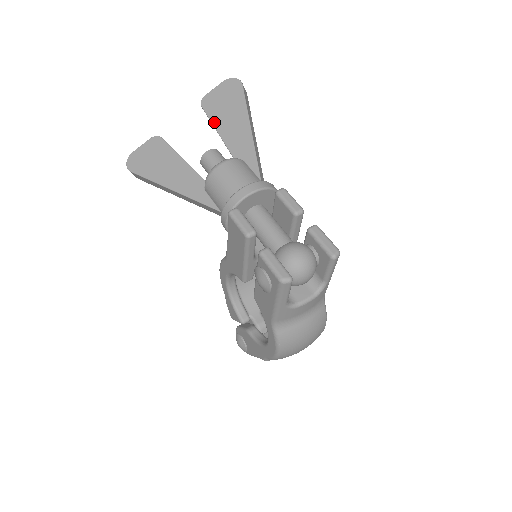
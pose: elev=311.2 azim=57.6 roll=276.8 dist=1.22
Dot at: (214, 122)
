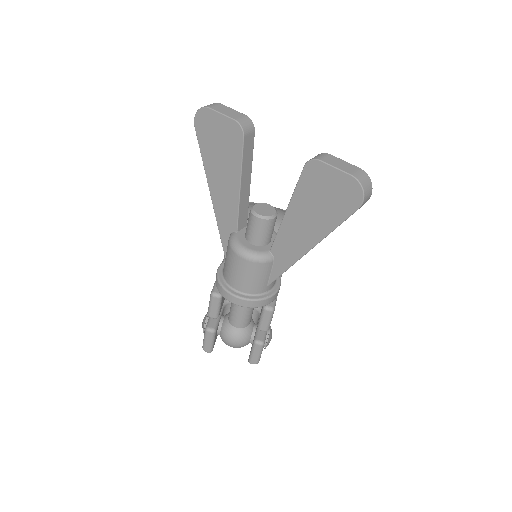
Dot at: (293, 200)
